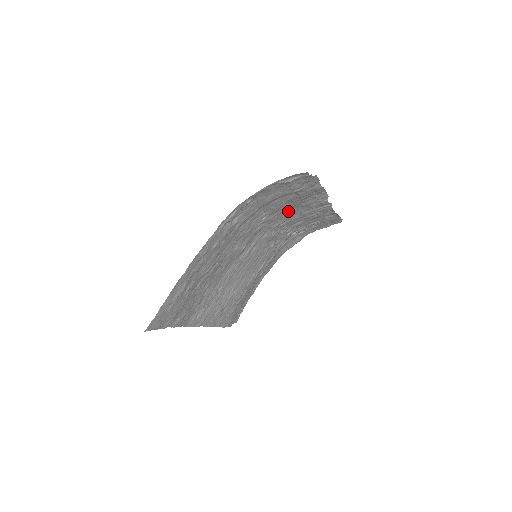
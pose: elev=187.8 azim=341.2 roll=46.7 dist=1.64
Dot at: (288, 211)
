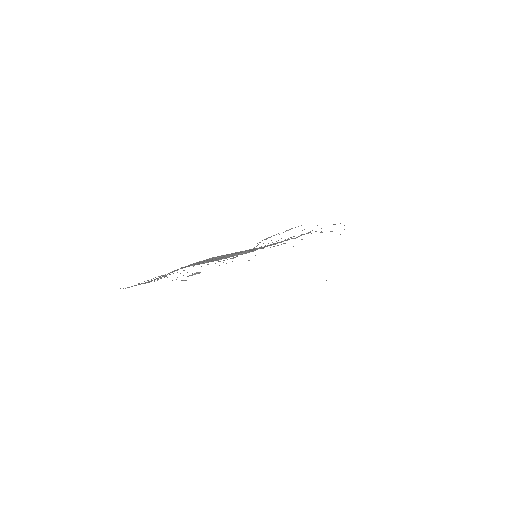
Dot at: occluded
